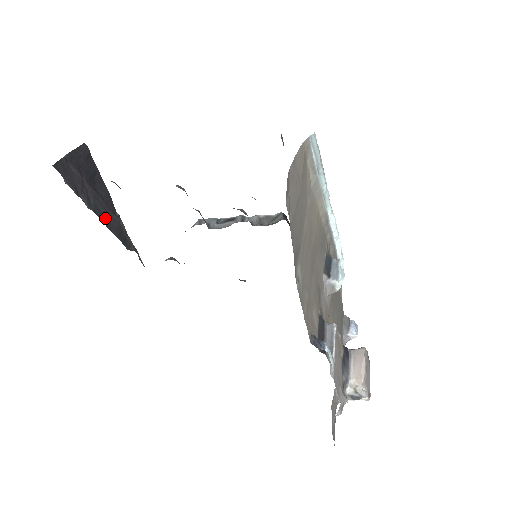
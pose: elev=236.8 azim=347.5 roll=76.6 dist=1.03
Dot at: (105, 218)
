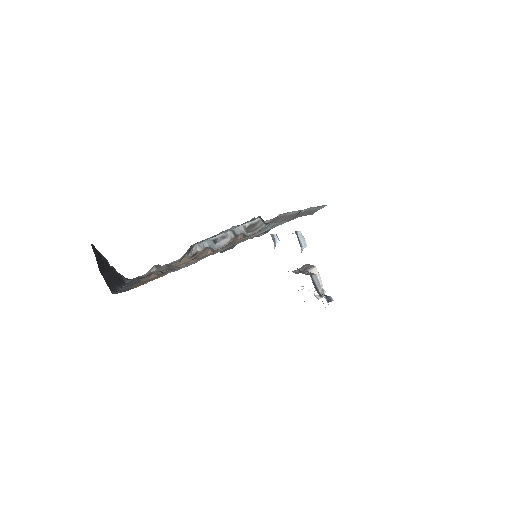
Dot at: (117, 281)
